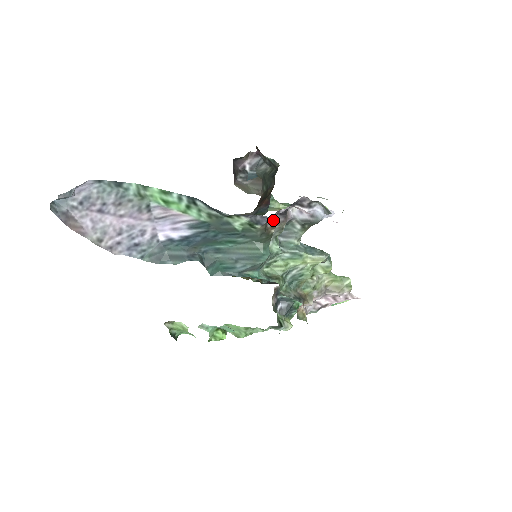
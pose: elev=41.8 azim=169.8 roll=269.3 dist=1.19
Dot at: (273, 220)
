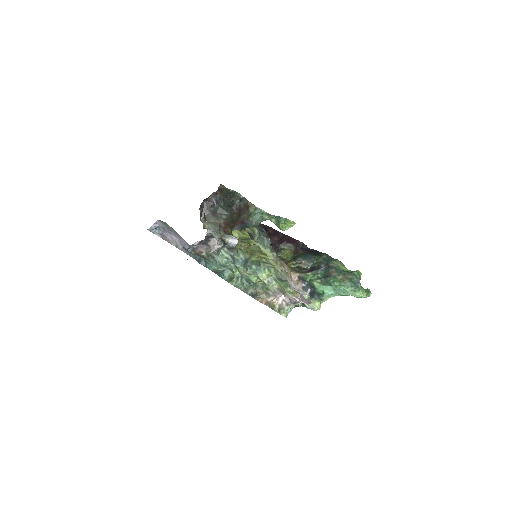
Dot at: (198, 248)
